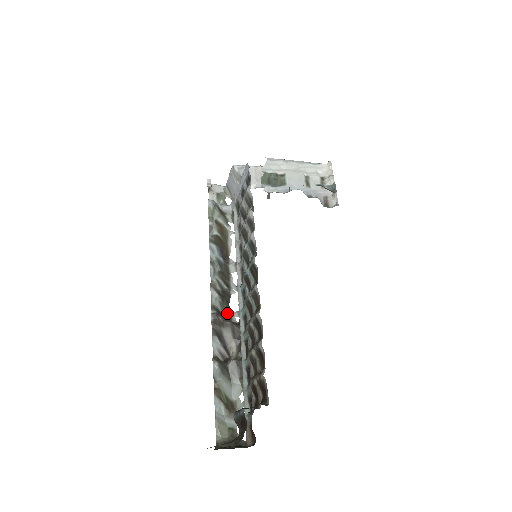
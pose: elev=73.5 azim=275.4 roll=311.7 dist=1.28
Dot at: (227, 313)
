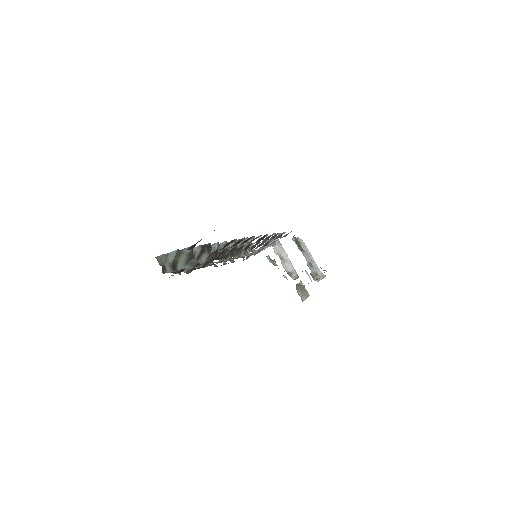
Dot at: occluded
